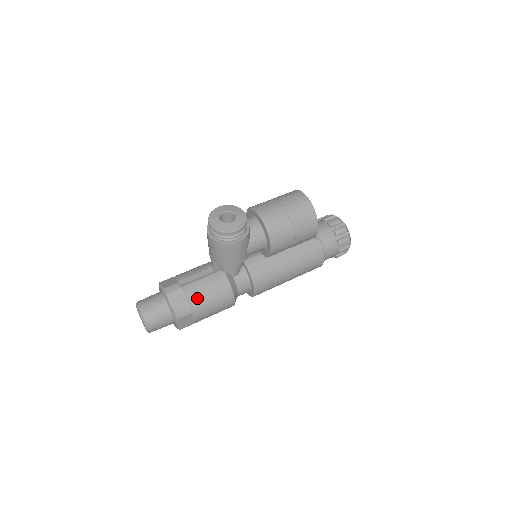
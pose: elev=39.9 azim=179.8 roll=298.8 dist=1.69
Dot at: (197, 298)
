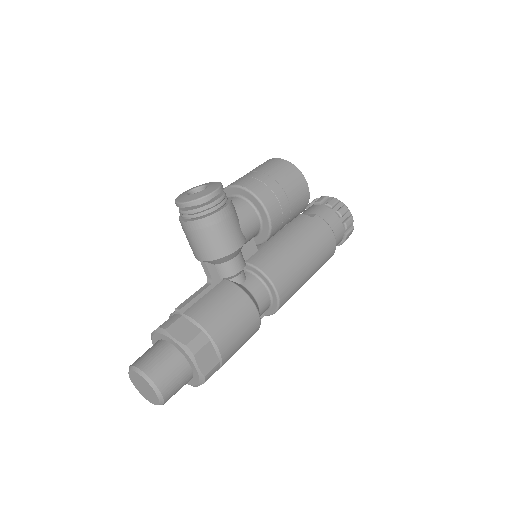
Dot at: (207, 318)
